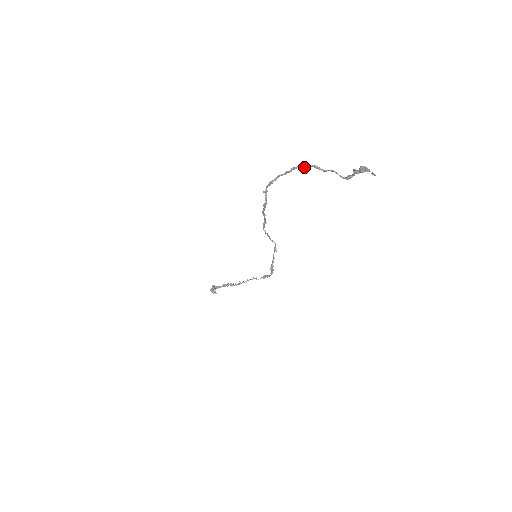
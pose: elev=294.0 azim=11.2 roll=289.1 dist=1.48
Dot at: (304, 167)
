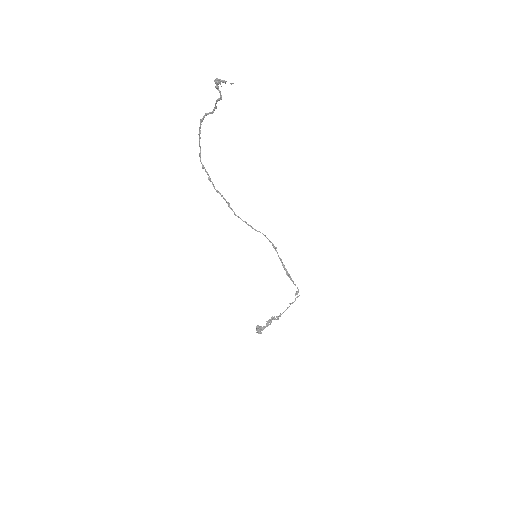
Dot at: (202, 120)
